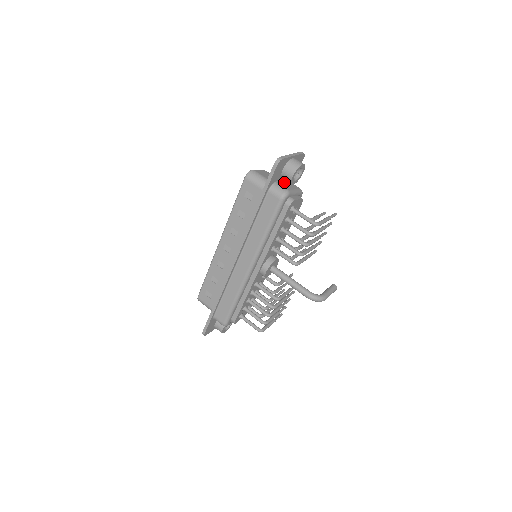
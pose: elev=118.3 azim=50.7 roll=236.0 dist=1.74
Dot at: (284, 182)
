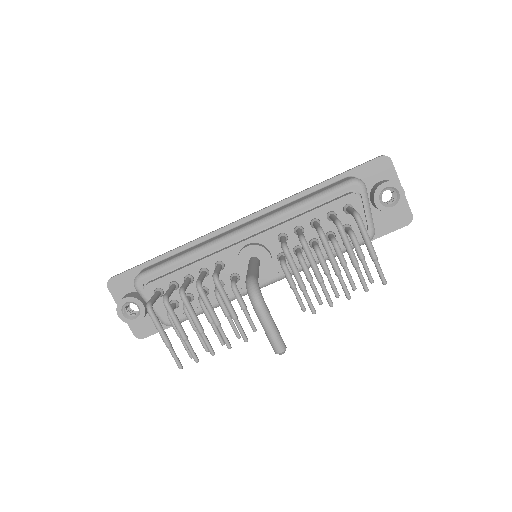
Dot at: occluded
